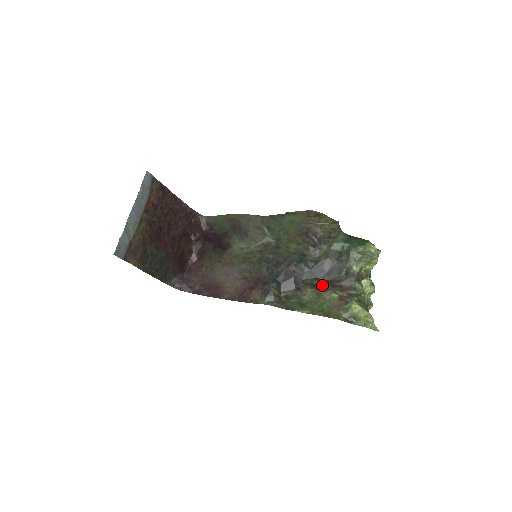
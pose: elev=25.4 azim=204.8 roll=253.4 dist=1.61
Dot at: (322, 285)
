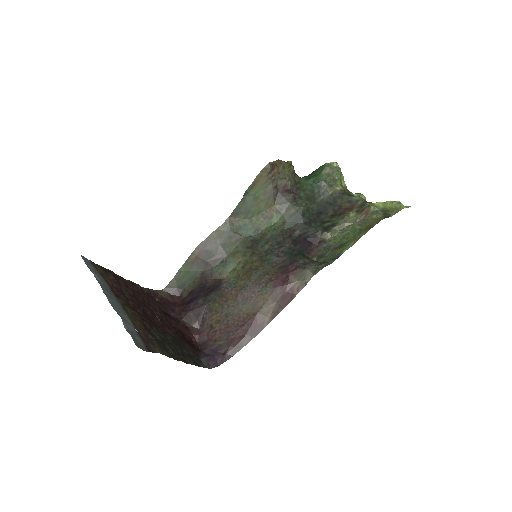
Dot at: (333, 221)
